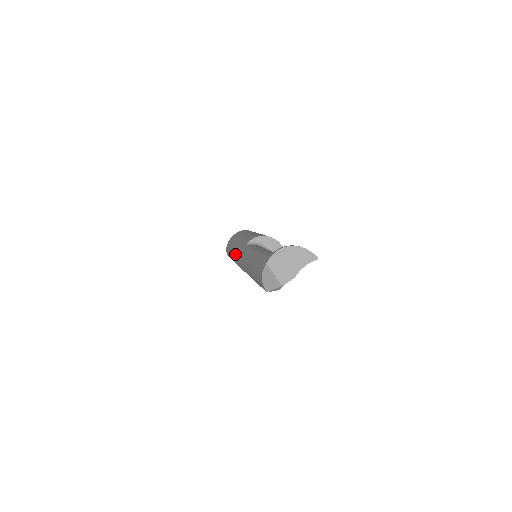
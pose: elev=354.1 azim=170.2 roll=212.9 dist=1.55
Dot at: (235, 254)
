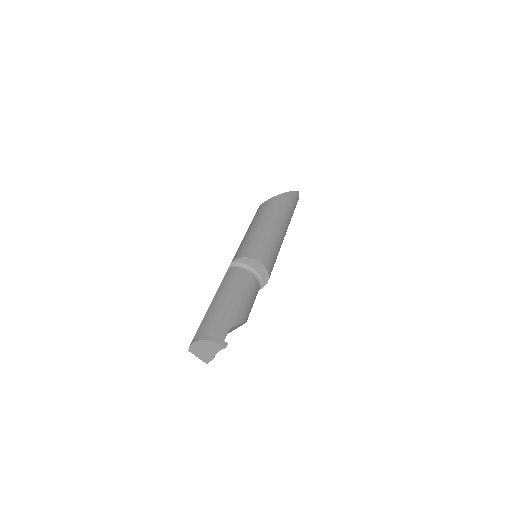
Dot at: occluded
